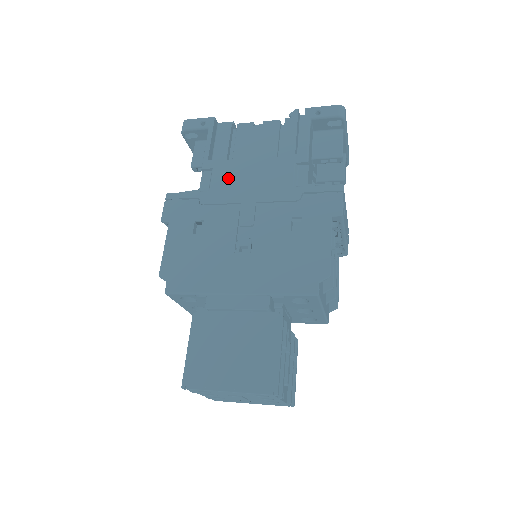
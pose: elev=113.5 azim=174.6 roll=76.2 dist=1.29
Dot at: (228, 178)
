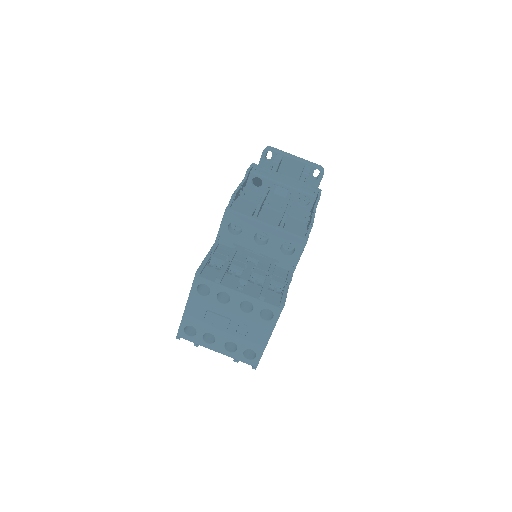
Dot at: occluded
